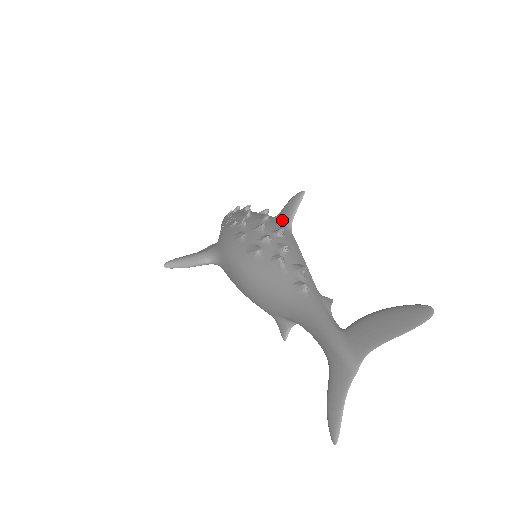
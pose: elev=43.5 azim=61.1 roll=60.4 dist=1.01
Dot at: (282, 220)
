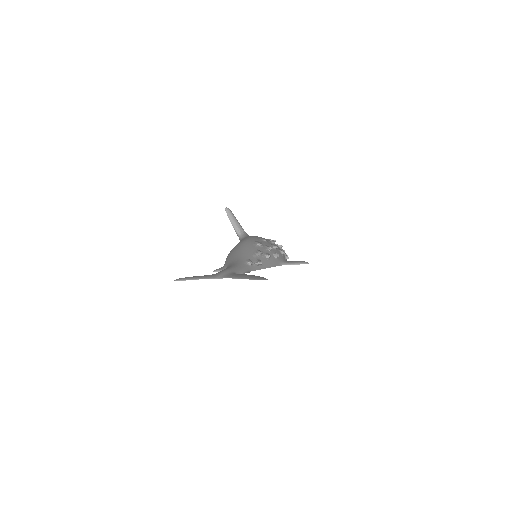
Dot at: (285, 261)
